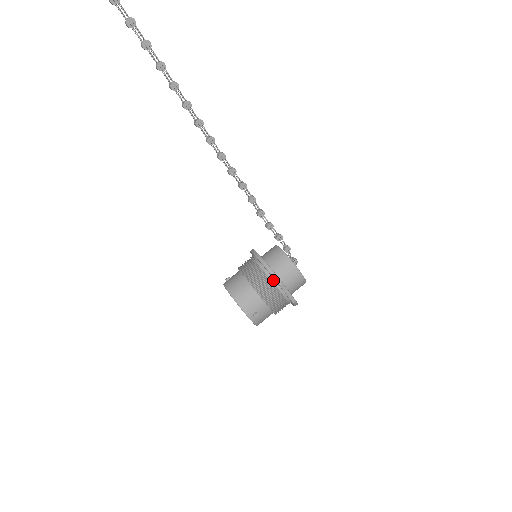
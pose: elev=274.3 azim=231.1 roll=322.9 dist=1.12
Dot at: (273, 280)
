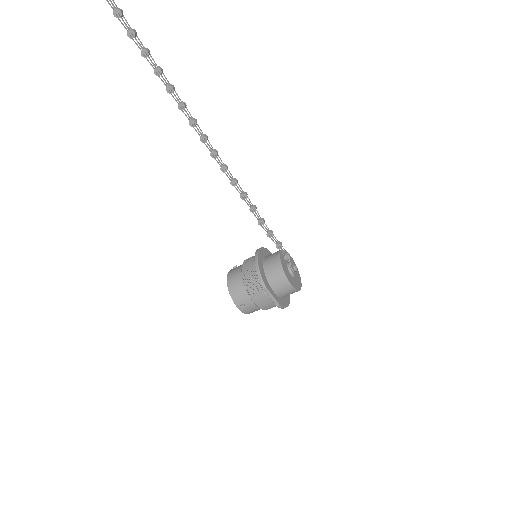
Dot at: (261, 282)
